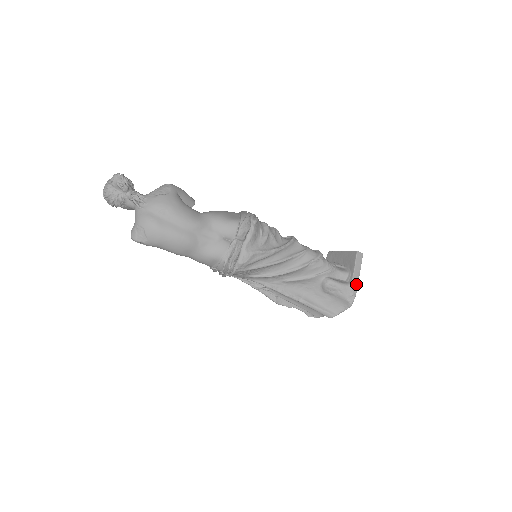
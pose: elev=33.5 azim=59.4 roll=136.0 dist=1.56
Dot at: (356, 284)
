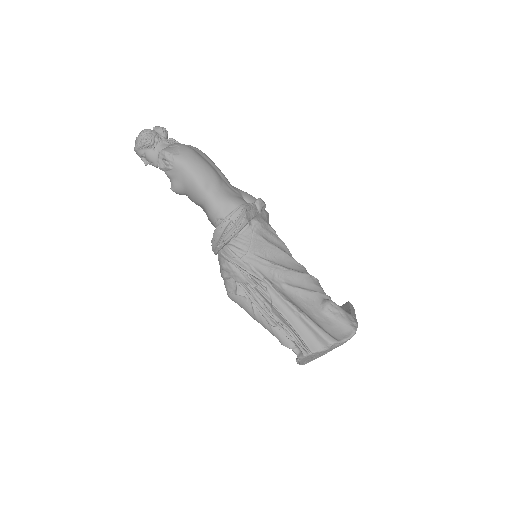
Dot at: (355, 319)
